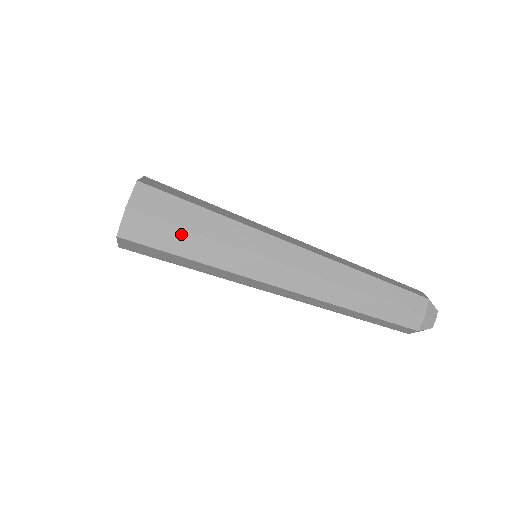
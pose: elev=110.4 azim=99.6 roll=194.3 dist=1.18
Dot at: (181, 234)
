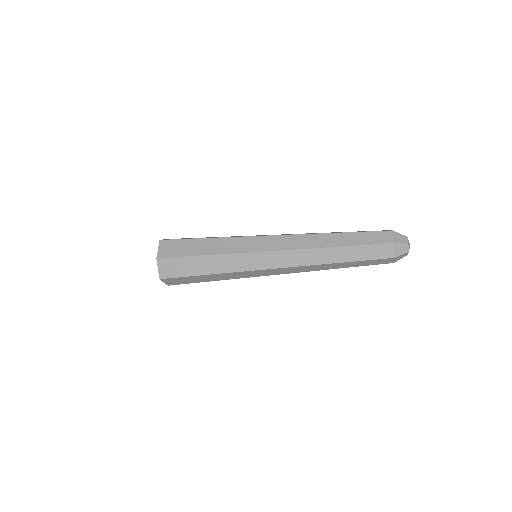
Dot at: occluded
